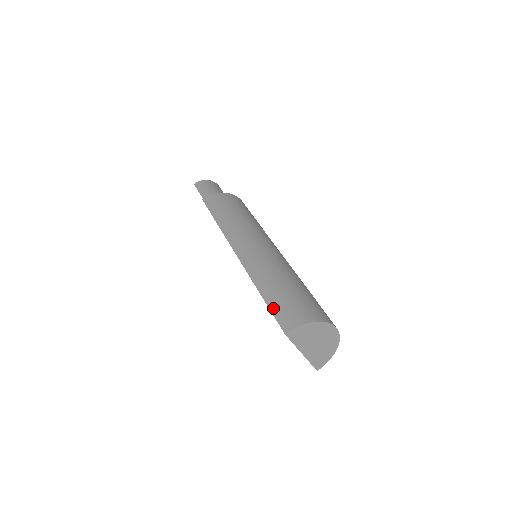
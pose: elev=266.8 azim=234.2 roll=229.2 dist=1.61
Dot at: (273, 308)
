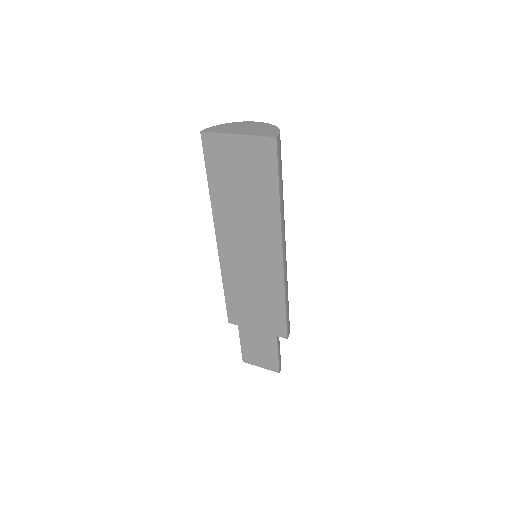
Dot at: (206, 161)
